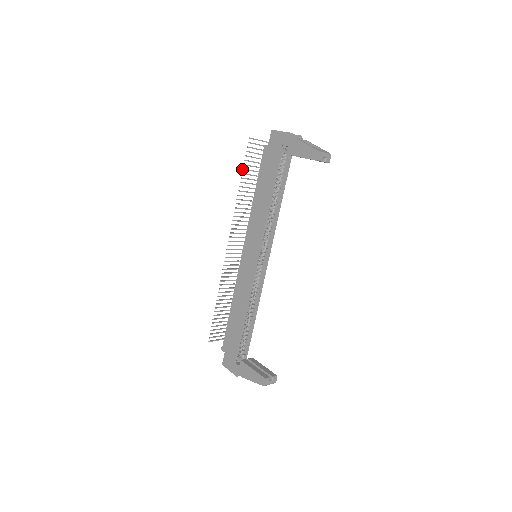
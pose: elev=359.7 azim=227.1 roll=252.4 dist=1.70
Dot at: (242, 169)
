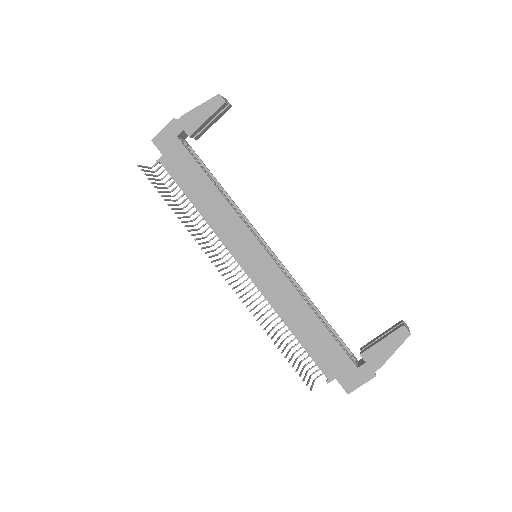
Dot at: occluded
